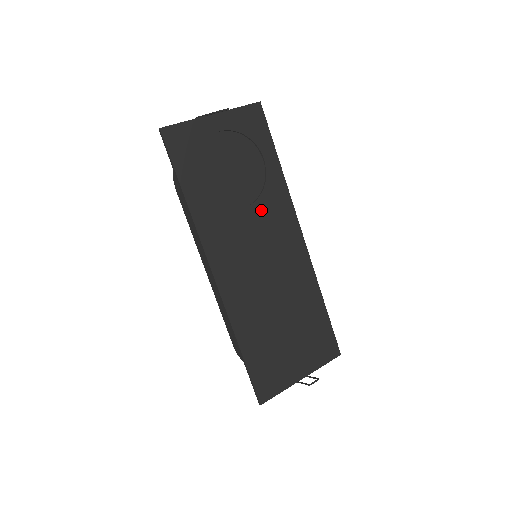
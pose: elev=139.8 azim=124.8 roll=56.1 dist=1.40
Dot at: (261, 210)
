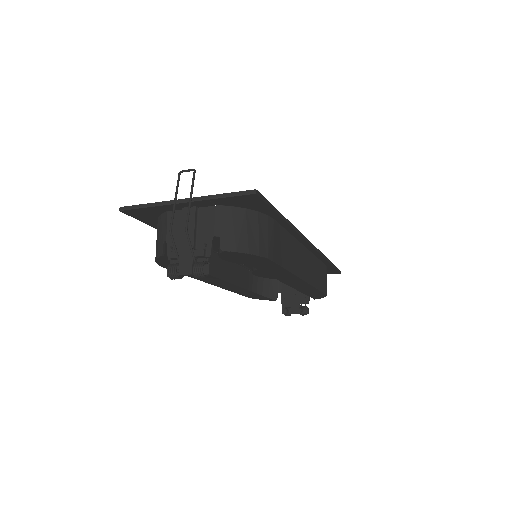
Dot at: occluded
